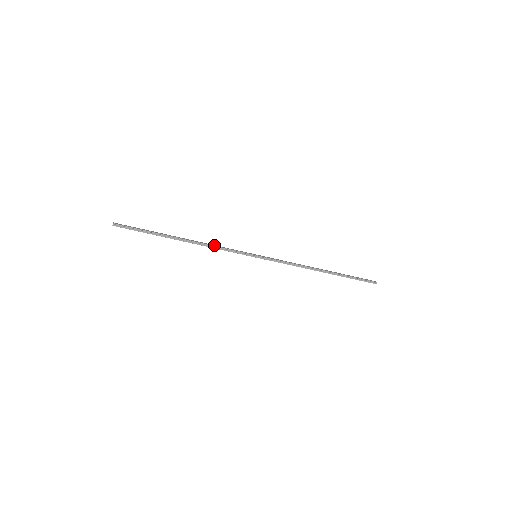
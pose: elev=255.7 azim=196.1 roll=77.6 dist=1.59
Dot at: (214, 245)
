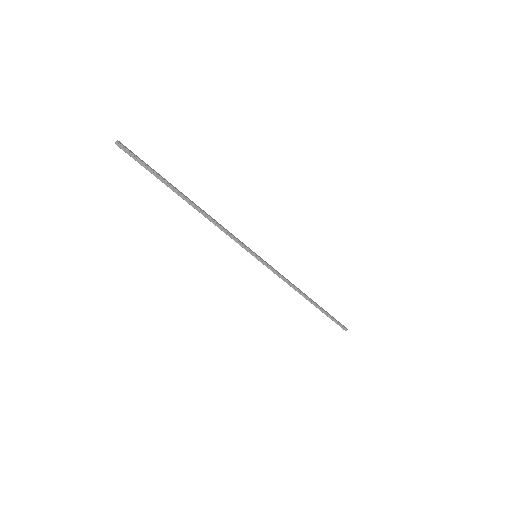
Dot at: (220, 224)
